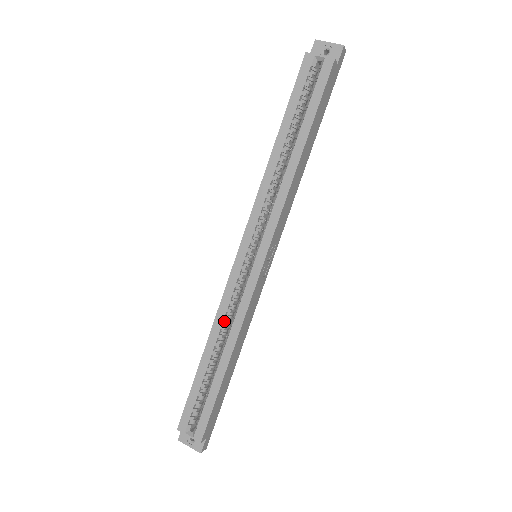
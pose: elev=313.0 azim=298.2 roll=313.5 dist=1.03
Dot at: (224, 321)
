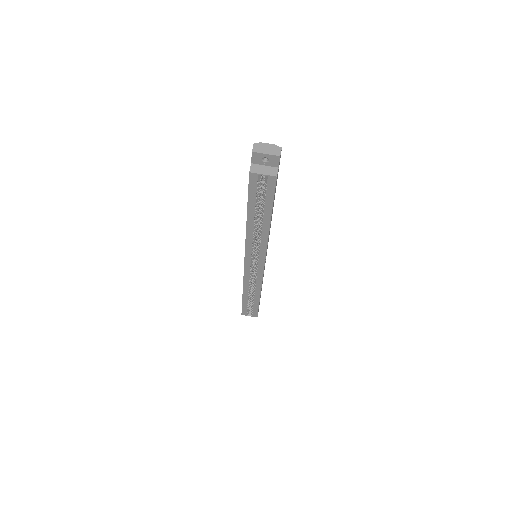
Dot at: (249, 285)
